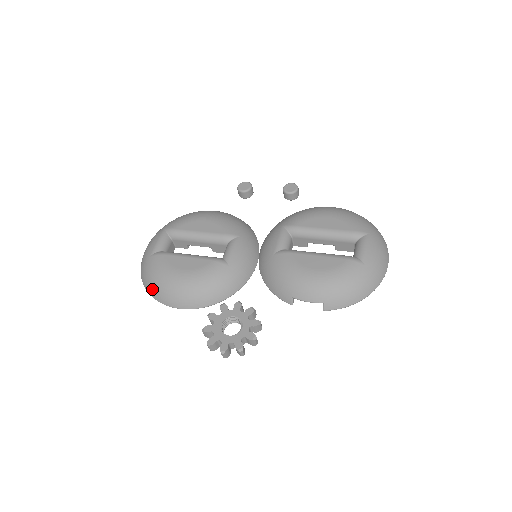
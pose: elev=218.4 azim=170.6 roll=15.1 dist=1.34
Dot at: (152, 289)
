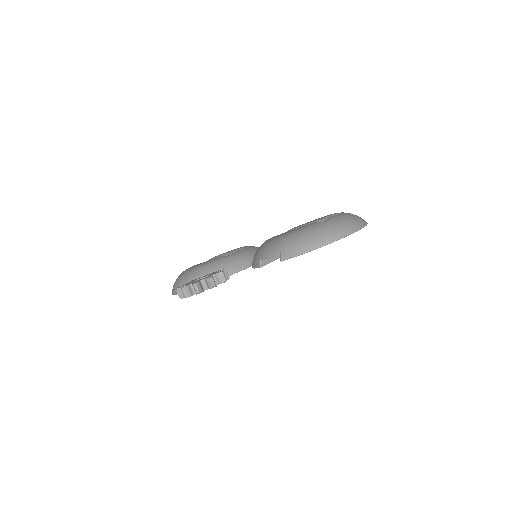
Dot at: (173, 287)
